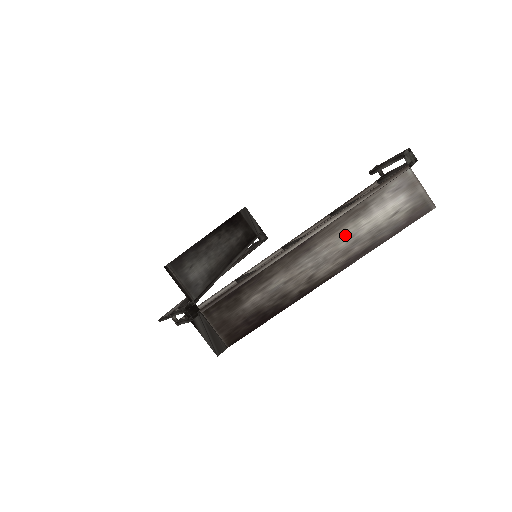
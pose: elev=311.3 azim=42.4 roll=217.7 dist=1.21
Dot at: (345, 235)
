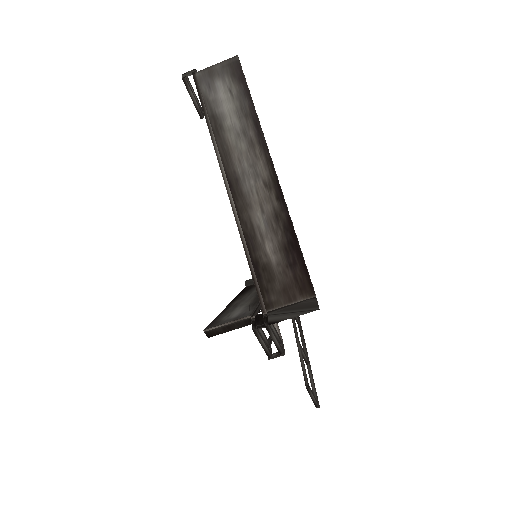
Dot at: (235, 142)
